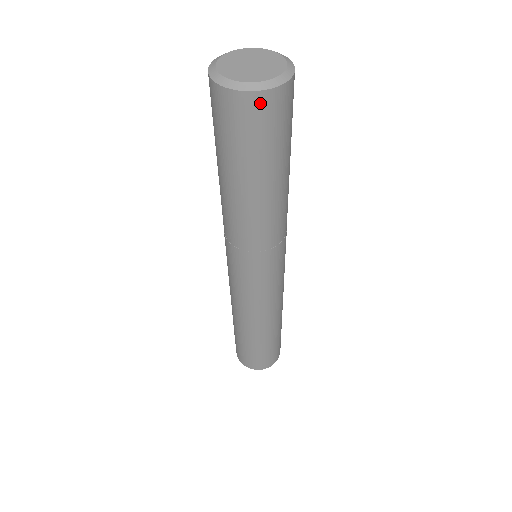
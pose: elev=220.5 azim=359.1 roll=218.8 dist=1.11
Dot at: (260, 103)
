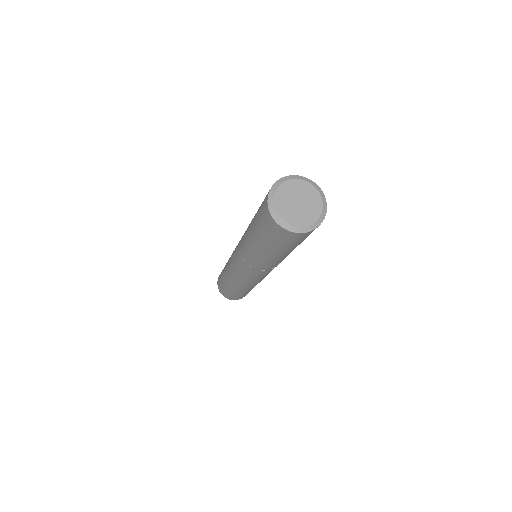
Dot at: (304, 235)
